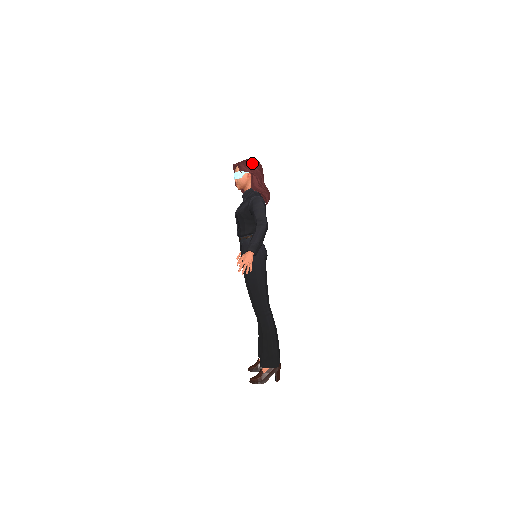
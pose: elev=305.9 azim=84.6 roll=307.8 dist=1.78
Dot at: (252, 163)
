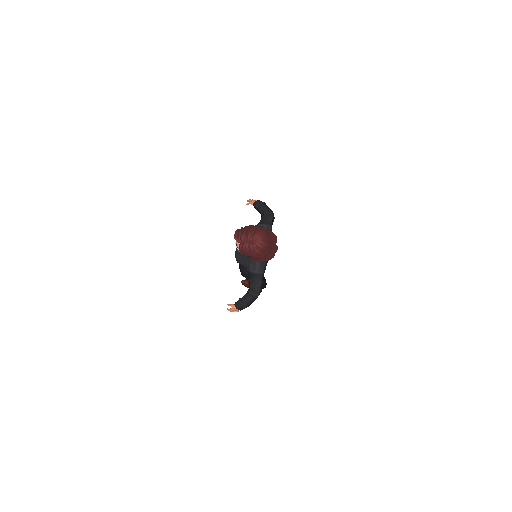
Dot at: (255, 255)
